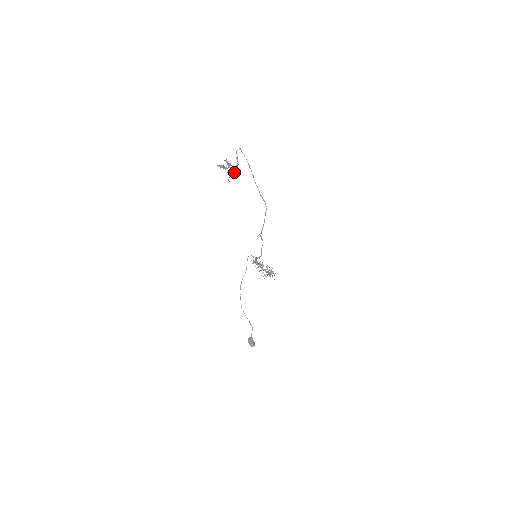
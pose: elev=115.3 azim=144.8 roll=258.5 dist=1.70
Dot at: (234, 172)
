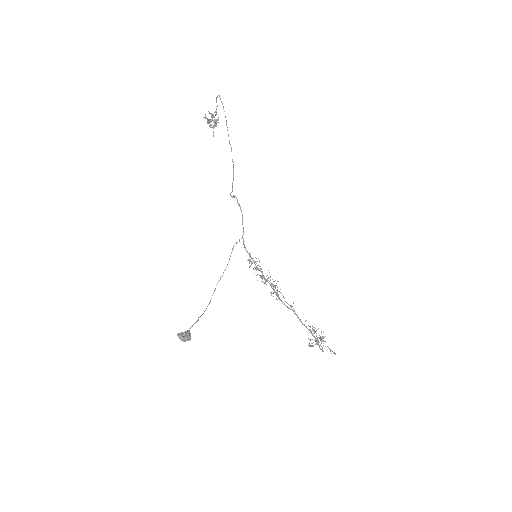
Dot at: (216, 124)
